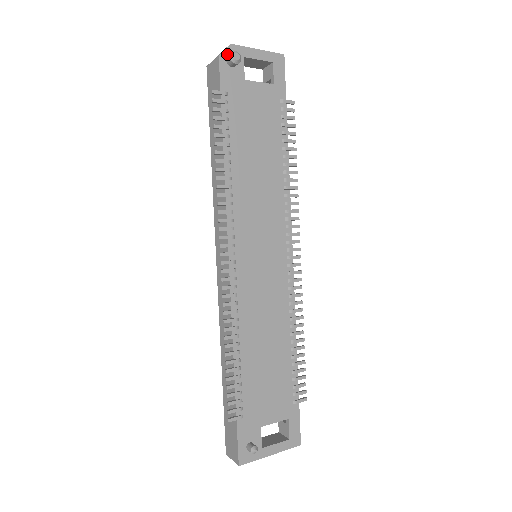
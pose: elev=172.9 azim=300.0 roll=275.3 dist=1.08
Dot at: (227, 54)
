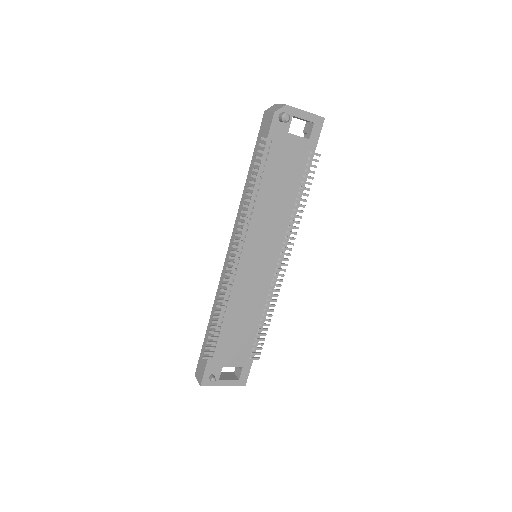
Dot at: (281, 112)
